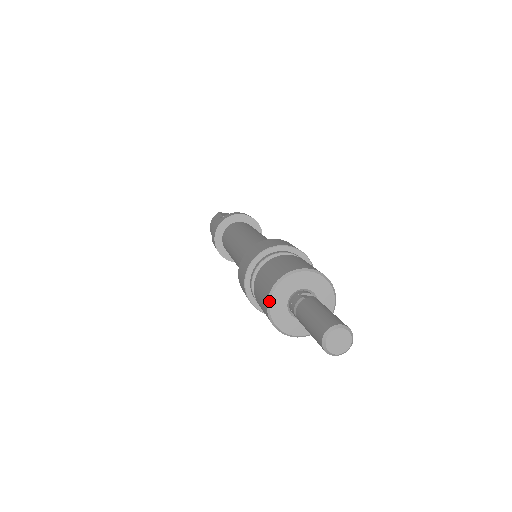
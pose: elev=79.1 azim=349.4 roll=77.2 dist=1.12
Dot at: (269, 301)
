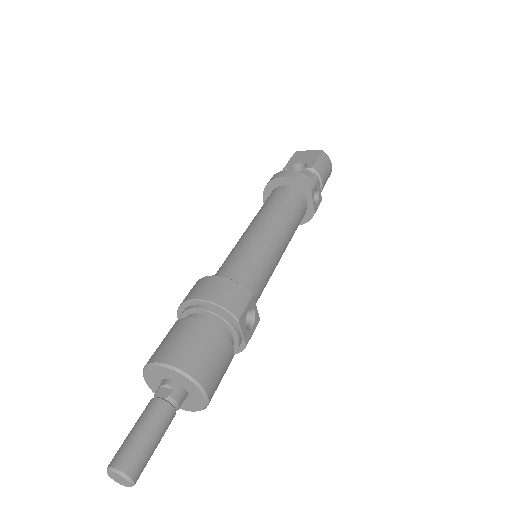
Dot at: (146, 383)
